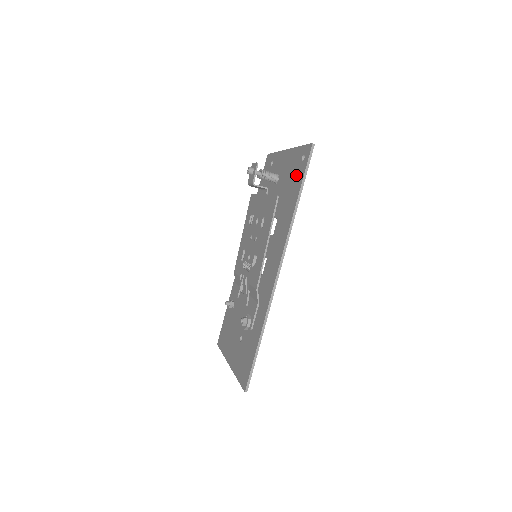
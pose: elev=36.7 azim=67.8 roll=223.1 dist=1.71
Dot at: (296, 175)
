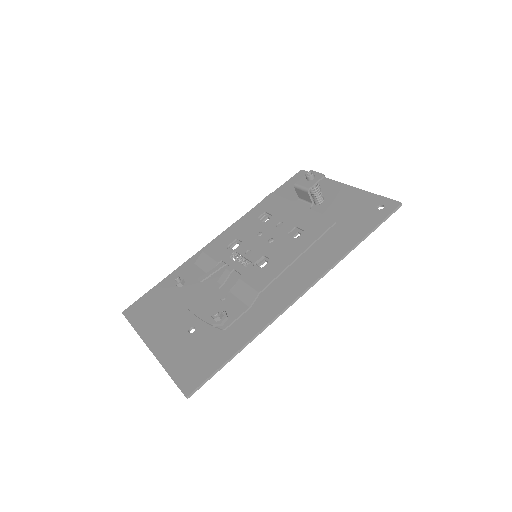
Dot at: (363, 216)
